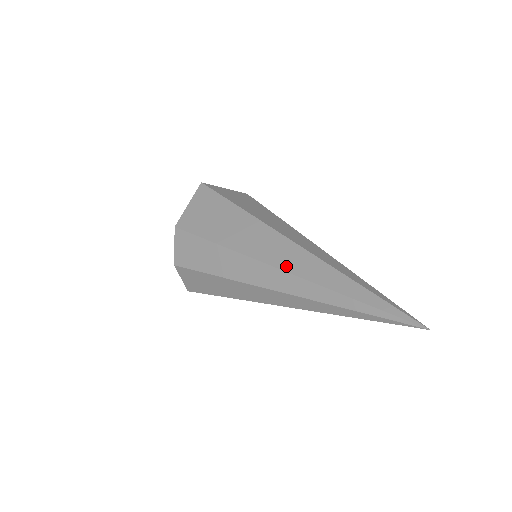
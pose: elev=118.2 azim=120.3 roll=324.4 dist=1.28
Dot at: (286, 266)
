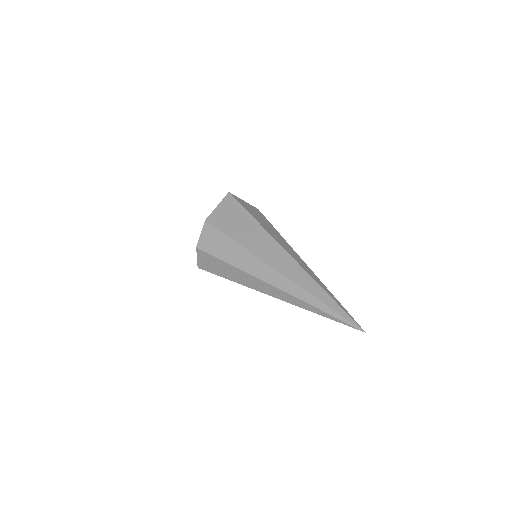
Dot at: (283, 271)
